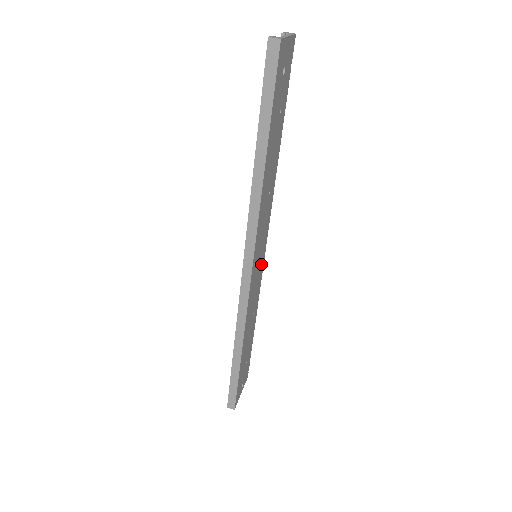
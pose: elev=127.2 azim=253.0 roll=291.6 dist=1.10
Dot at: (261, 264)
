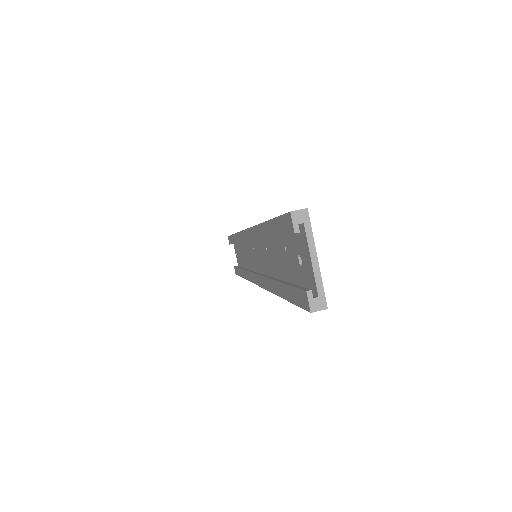
Dot at: occluded
